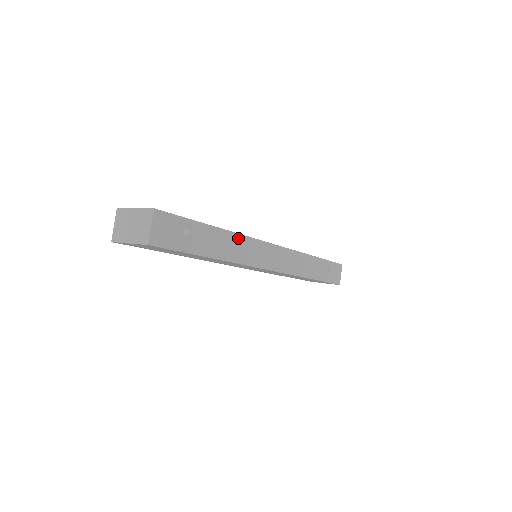
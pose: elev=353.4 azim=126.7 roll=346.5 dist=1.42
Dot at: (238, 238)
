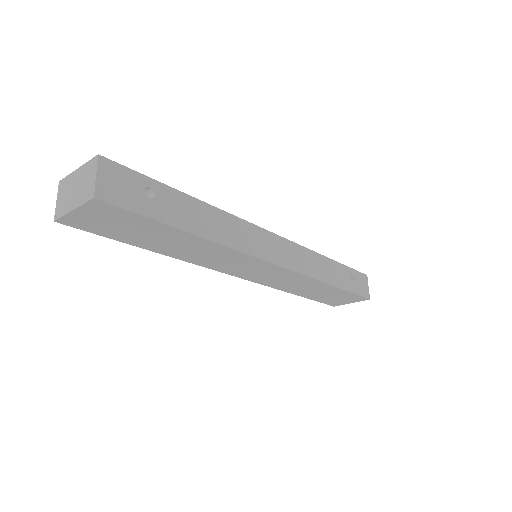
Dot at: (224, 216)
